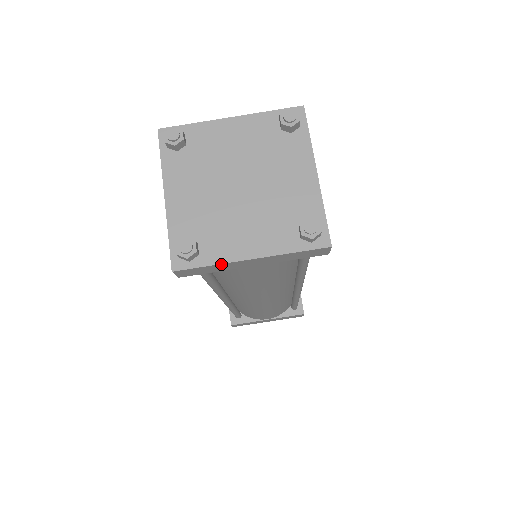
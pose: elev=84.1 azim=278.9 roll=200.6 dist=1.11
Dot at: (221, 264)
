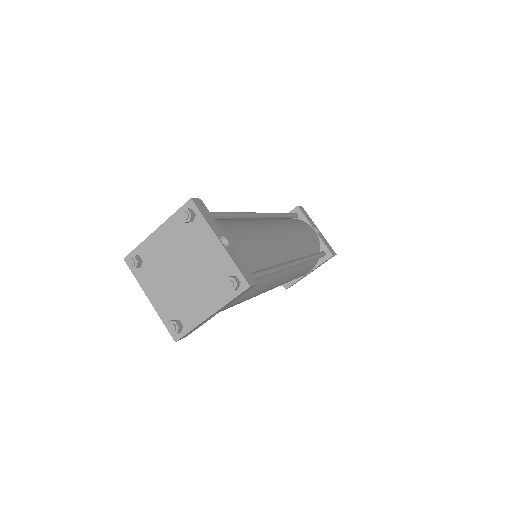
Dot at: (197, 326)
